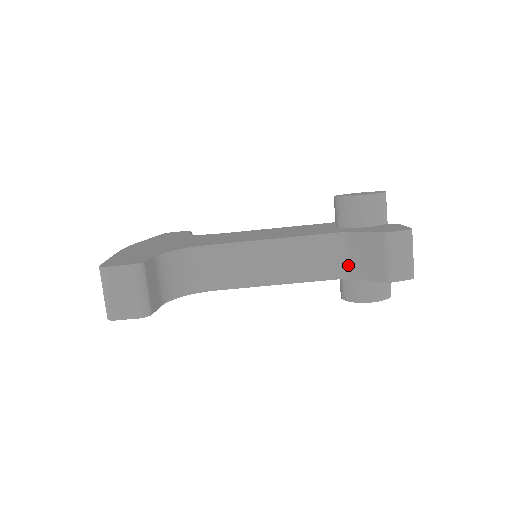
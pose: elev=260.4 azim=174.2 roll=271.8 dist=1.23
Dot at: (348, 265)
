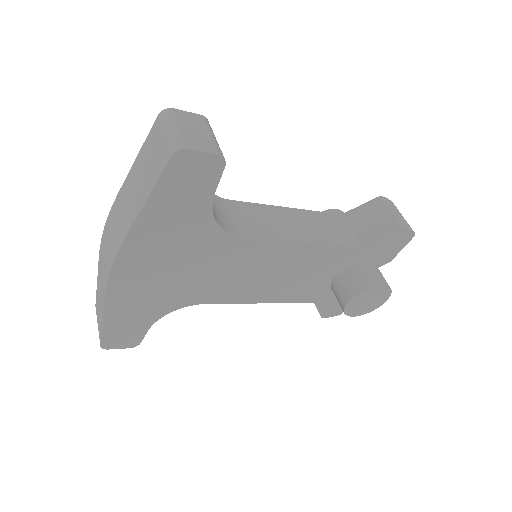
Dot at: (356, 236)
